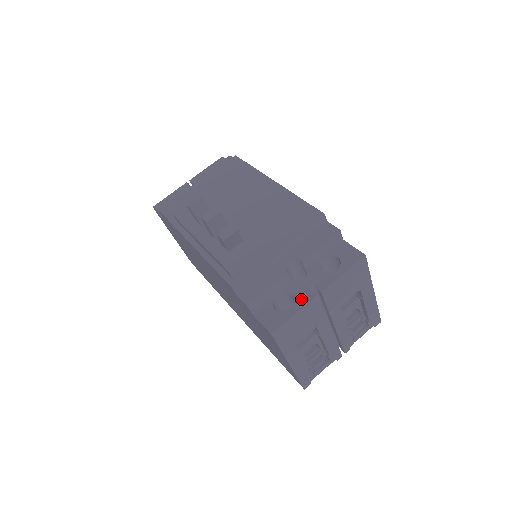
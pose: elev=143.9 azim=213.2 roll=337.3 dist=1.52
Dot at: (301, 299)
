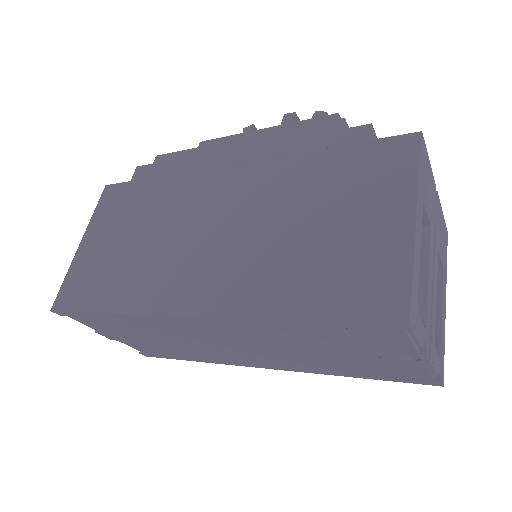
Dot at: occluded
